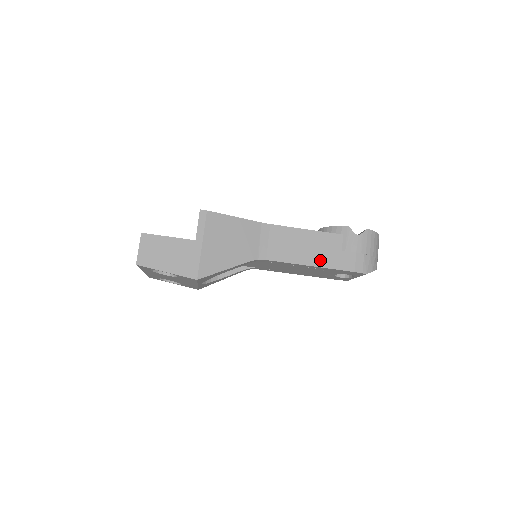
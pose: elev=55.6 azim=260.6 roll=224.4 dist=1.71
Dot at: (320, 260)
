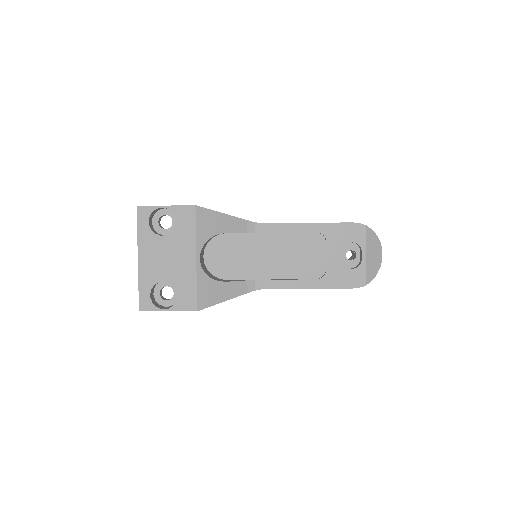
Dot at: occluded
